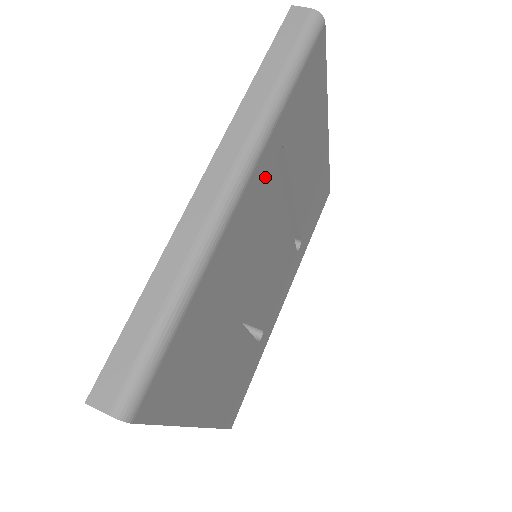
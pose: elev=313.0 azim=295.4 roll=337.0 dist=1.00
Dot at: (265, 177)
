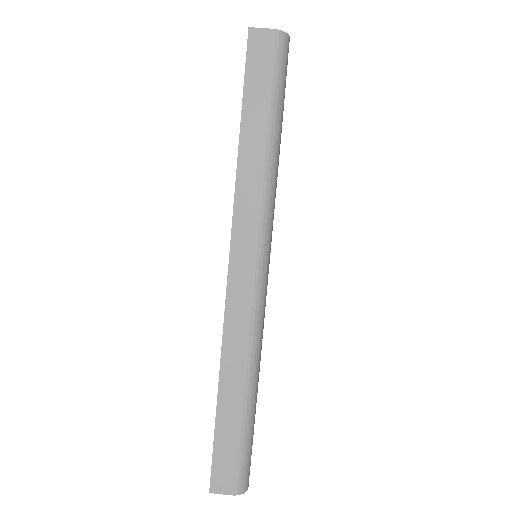
Dot at: occluded
